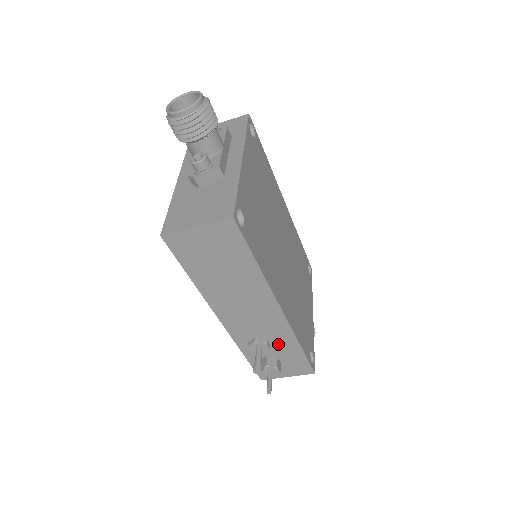
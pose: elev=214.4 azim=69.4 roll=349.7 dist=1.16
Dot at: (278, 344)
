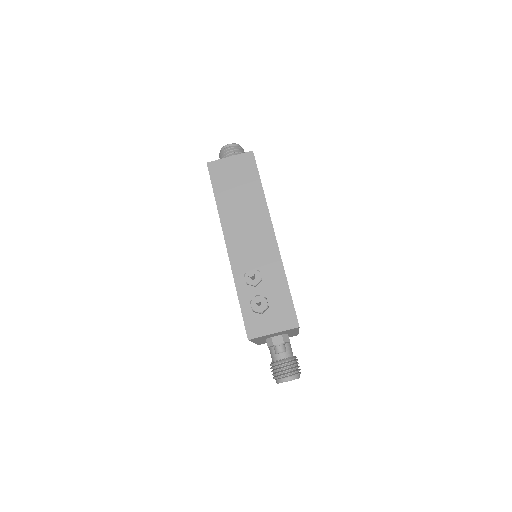
Dot at: (269, 279)
